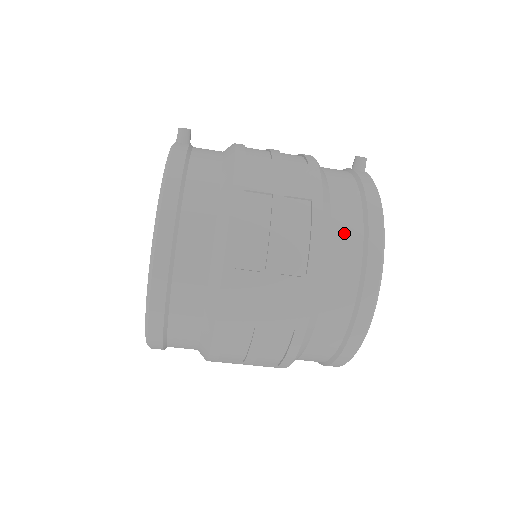
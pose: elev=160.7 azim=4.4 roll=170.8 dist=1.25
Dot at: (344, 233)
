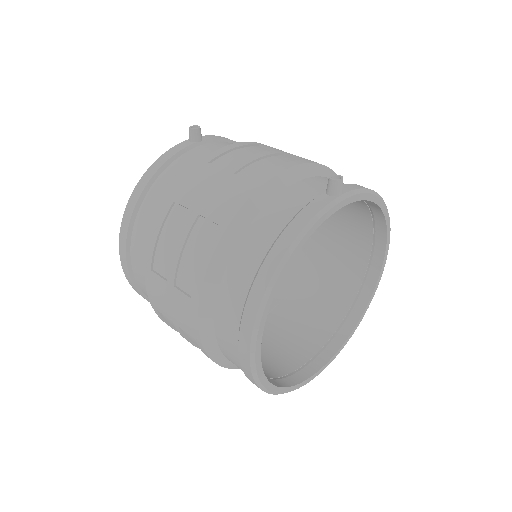
Dot at: (239, 267)
